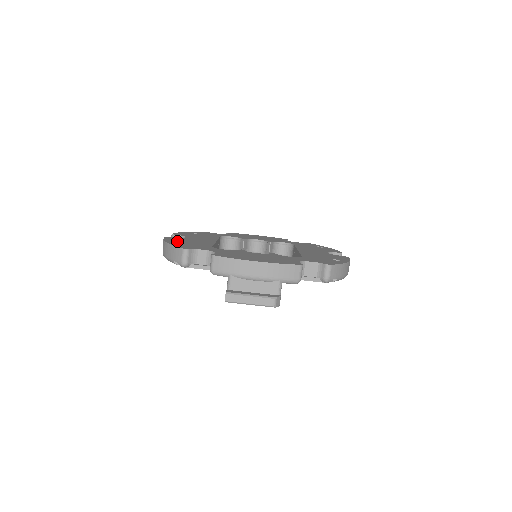
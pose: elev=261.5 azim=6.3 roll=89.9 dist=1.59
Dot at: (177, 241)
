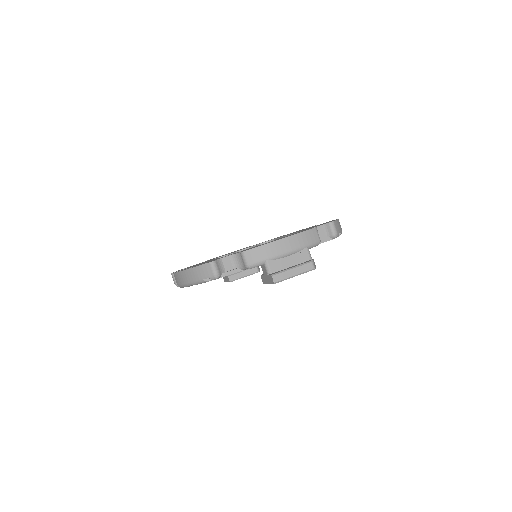
Dot at: (191, 267)
